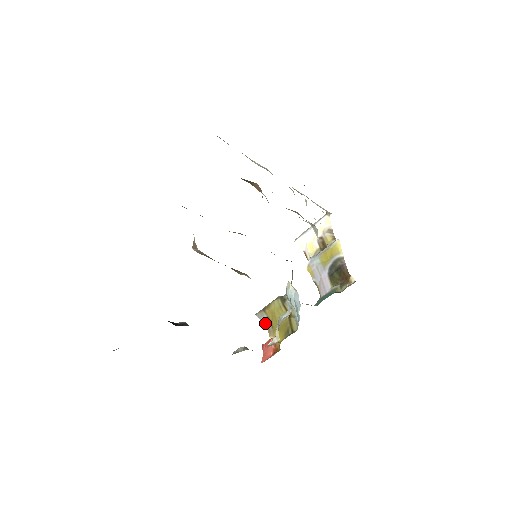
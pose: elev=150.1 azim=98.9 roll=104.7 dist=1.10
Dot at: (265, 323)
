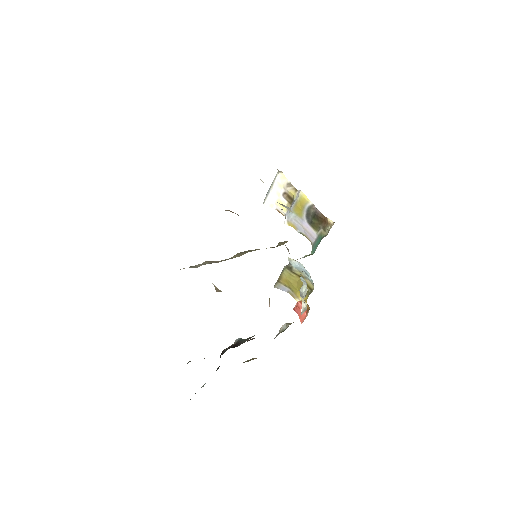
Dot at: (285, 290)
